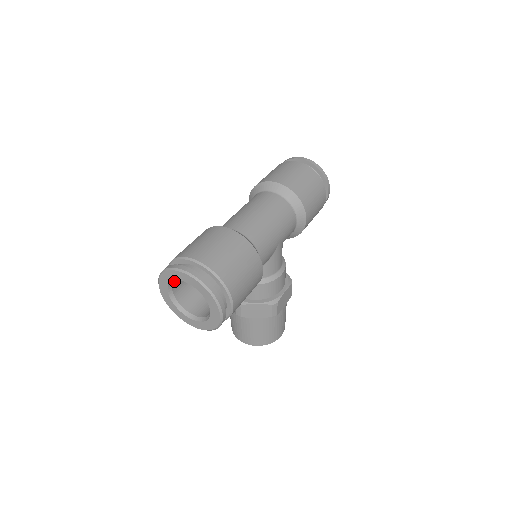
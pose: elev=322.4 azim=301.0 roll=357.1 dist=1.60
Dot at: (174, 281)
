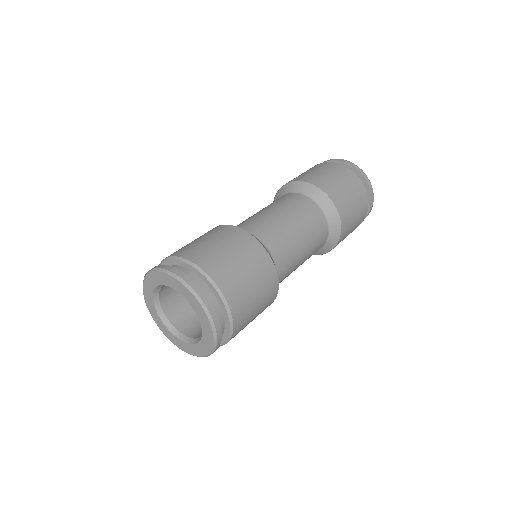
Dot at: occluded
